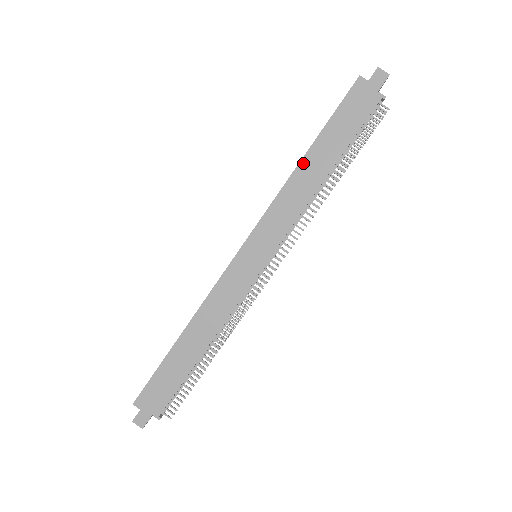
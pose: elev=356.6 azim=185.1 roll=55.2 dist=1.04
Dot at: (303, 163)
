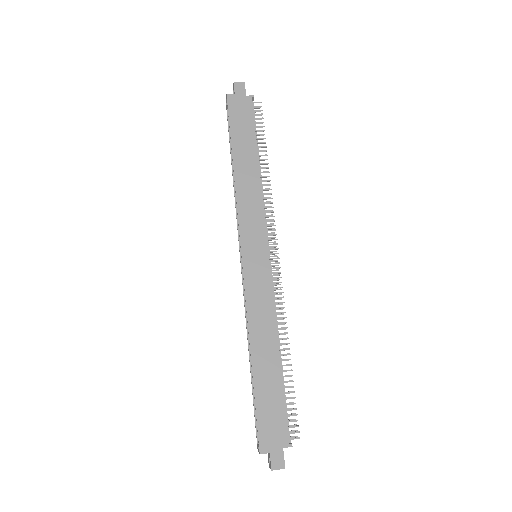
Dot at: (236, 168)
